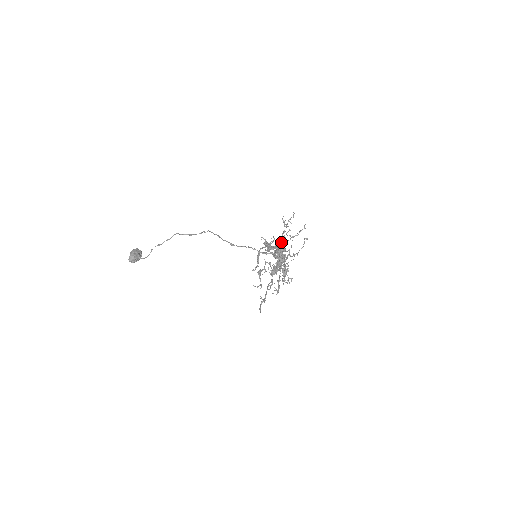
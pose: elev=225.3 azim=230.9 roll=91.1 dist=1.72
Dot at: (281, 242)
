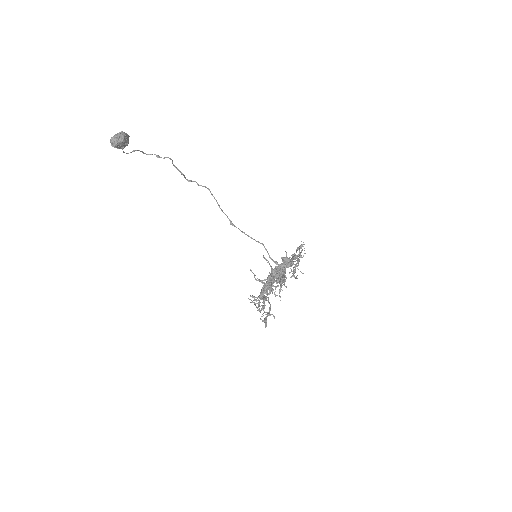
Dot at: occluded
